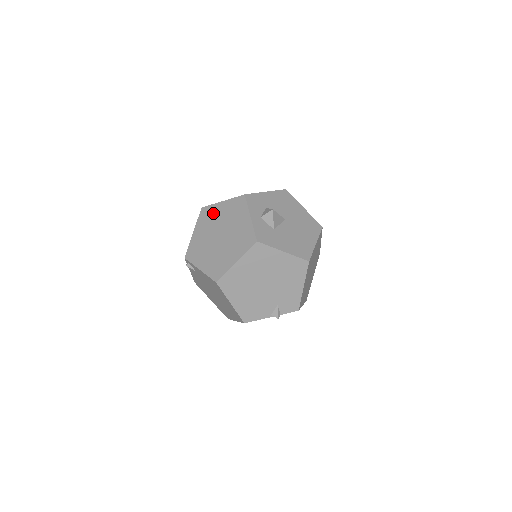
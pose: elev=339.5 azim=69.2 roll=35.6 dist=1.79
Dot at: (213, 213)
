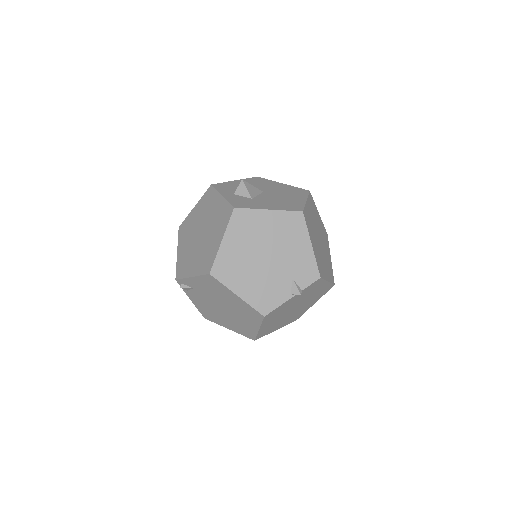
Dot at: (189, 222)
